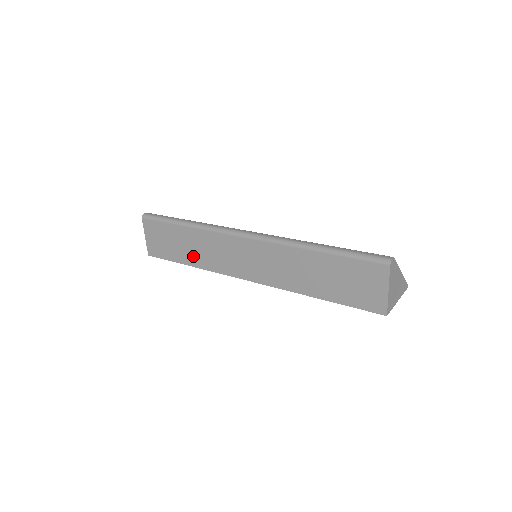
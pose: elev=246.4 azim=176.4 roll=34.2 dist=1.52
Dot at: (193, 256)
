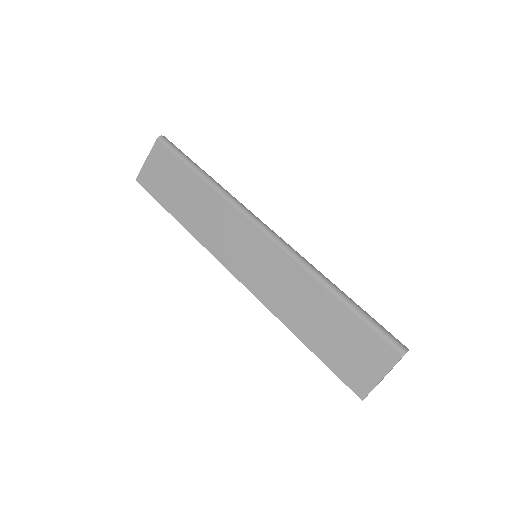
Dot at: (188, 213)
